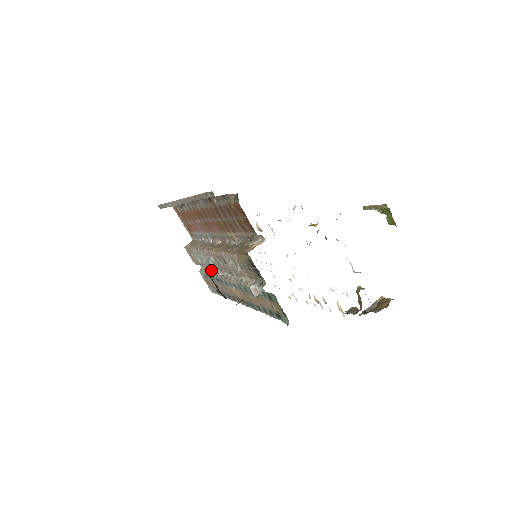
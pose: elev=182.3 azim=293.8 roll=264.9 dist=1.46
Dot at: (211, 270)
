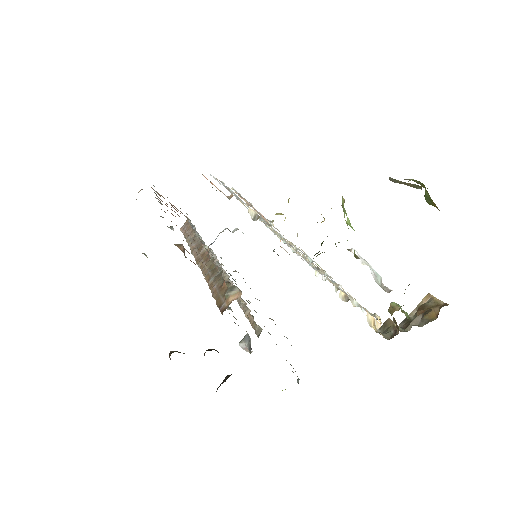
Dot at: (215, 256)
